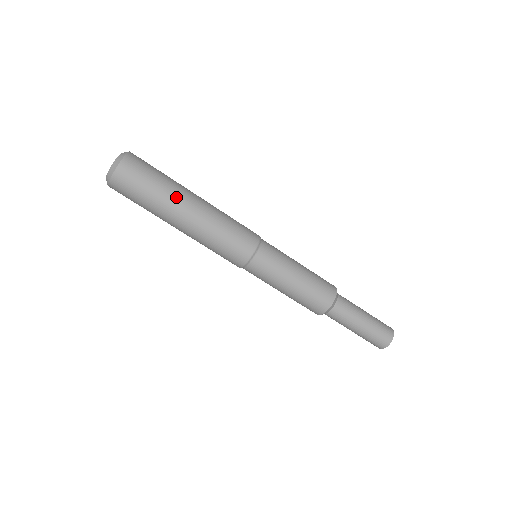
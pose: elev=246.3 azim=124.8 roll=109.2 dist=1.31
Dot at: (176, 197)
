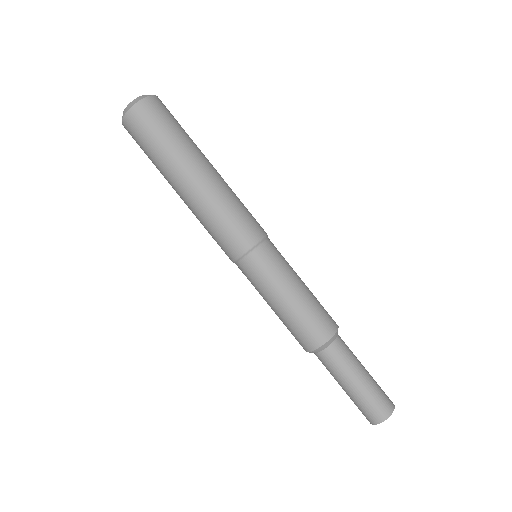
Dot at: (184, 158)
